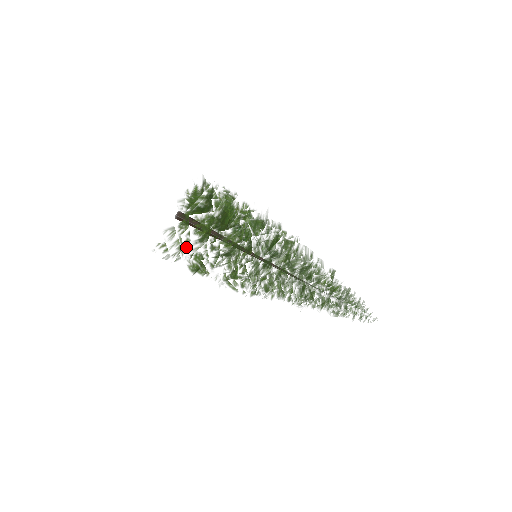
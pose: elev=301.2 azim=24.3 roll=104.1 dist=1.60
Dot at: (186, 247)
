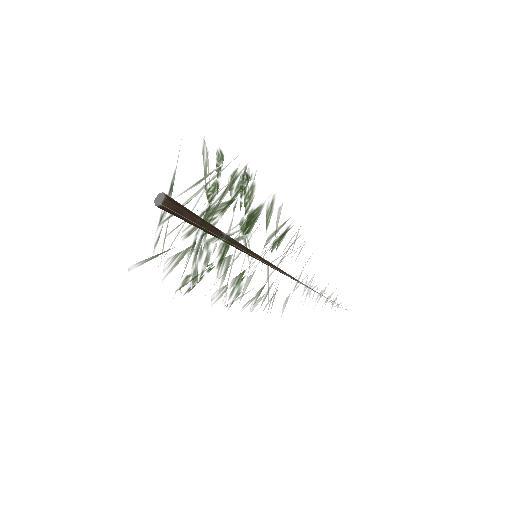
Dot at: occluded
